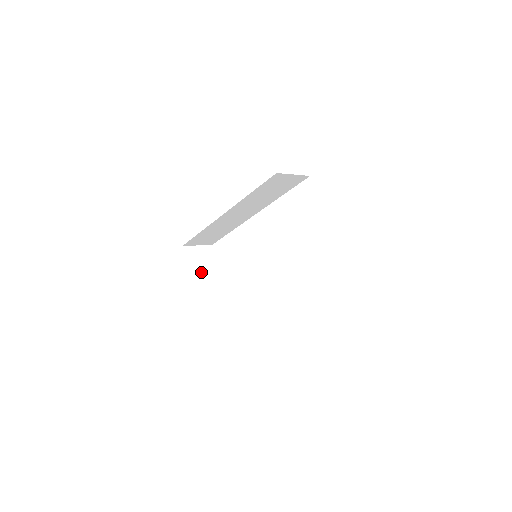
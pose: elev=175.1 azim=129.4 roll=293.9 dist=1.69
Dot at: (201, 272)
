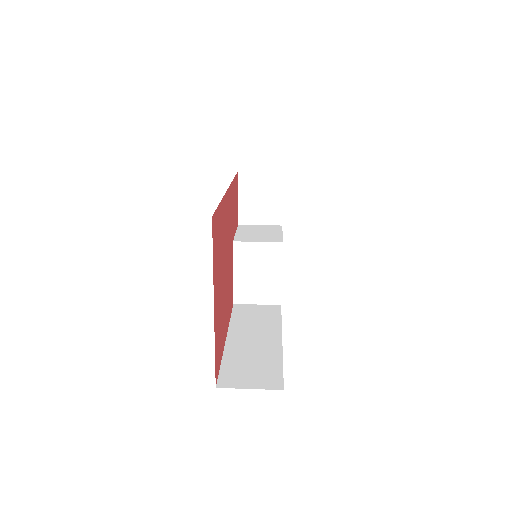
Dot at: (256, 207)
